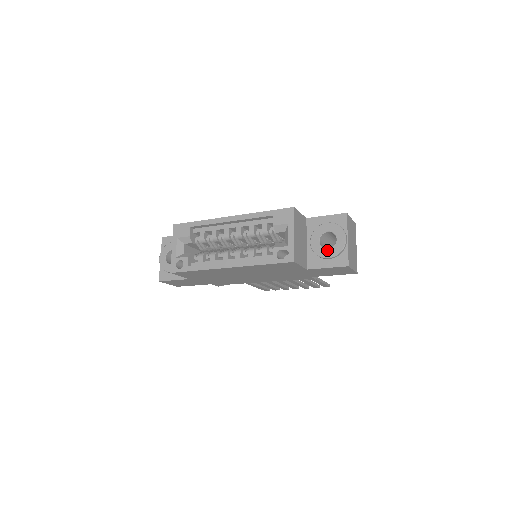
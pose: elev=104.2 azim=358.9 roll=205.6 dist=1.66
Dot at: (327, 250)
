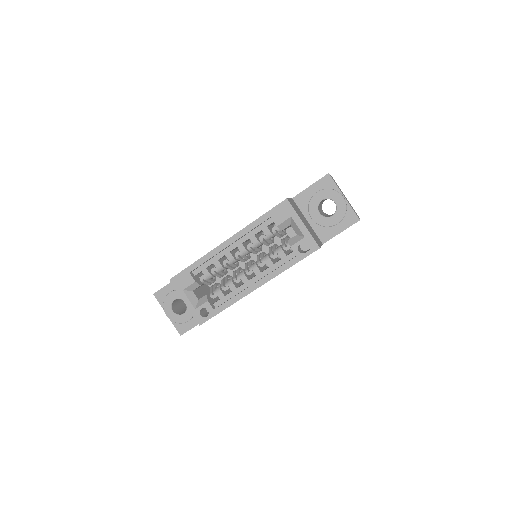
Dot at: (332, 217)
